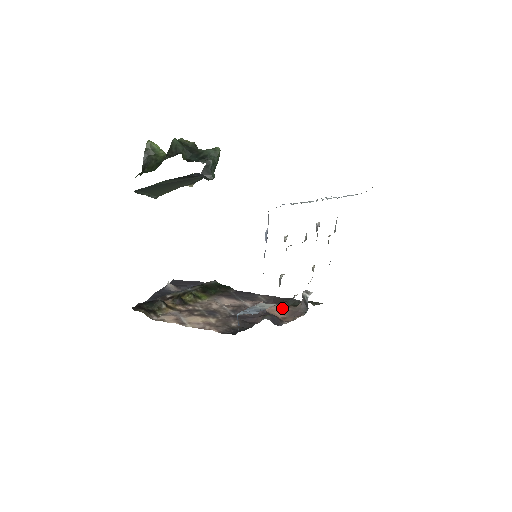
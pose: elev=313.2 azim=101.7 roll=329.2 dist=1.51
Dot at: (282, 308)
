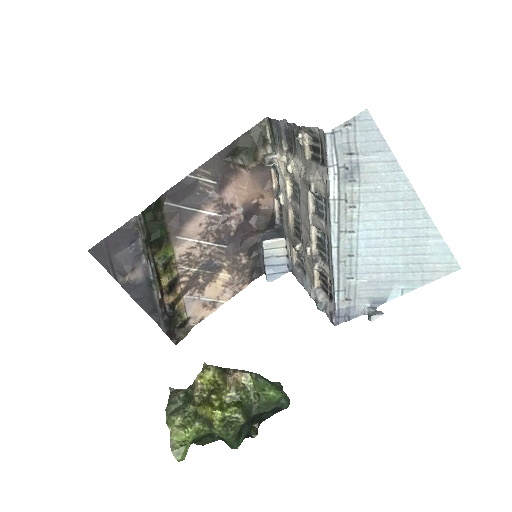
Dot at: (241, 179)
